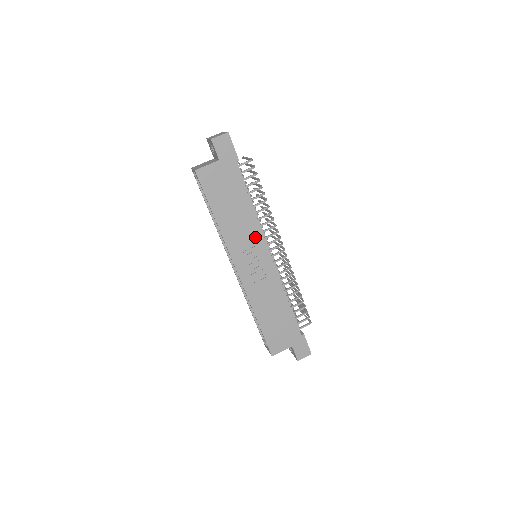
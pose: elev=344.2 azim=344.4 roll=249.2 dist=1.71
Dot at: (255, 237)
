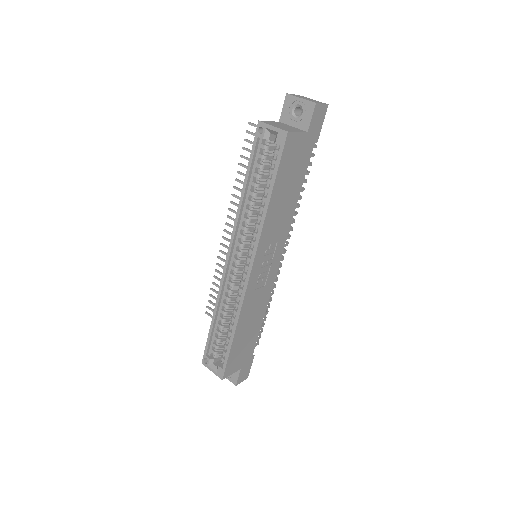
Dot at: (282, 236)
